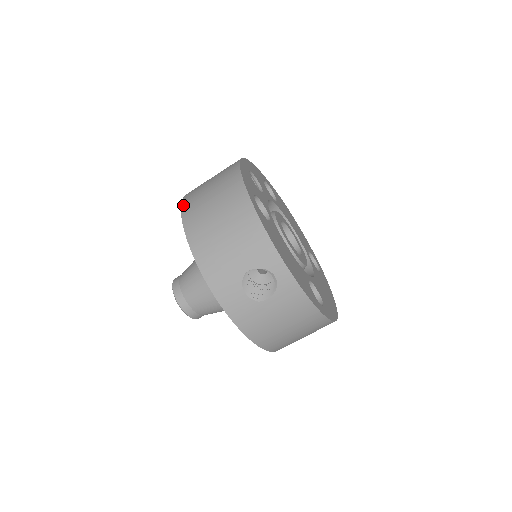
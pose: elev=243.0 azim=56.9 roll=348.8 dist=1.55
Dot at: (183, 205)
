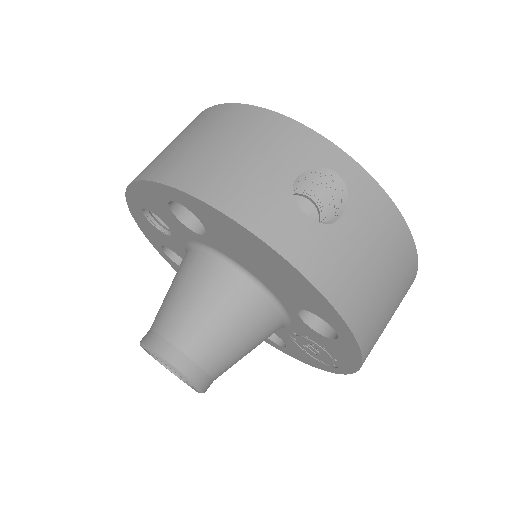
Dot at: (135, 178)
